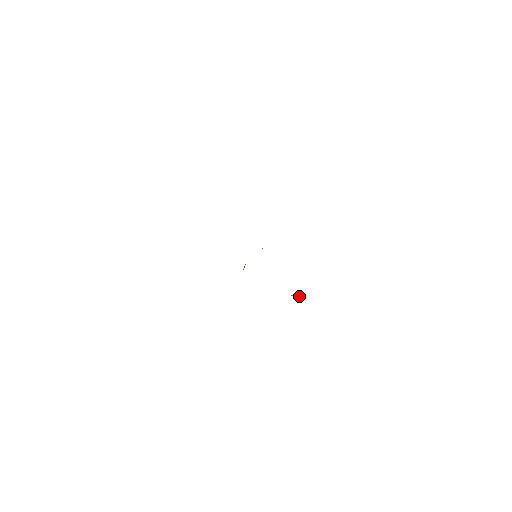
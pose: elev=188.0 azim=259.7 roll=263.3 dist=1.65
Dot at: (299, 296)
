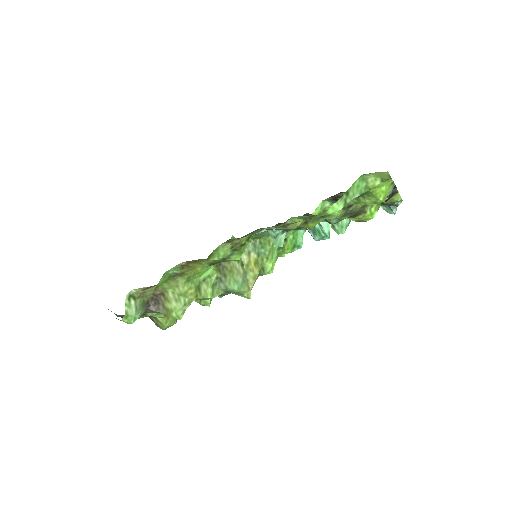
Dot at: occluded
